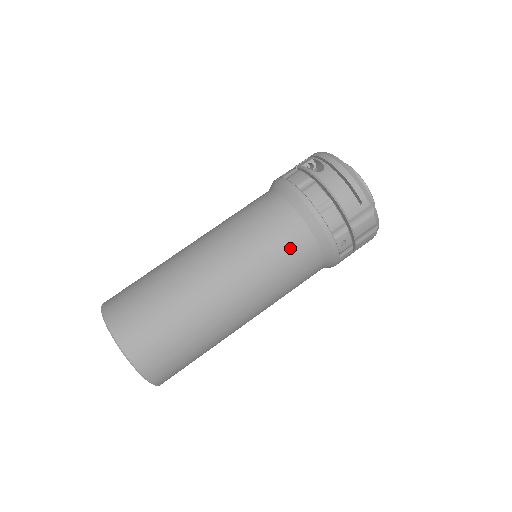
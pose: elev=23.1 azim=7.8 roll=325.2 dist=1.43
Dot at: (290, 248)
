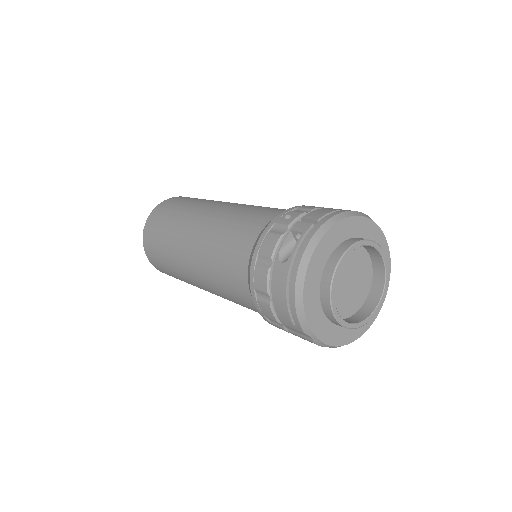
Dot at: (236, 294)
